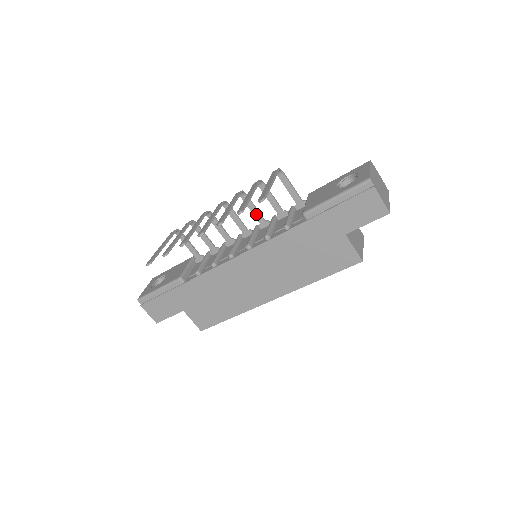
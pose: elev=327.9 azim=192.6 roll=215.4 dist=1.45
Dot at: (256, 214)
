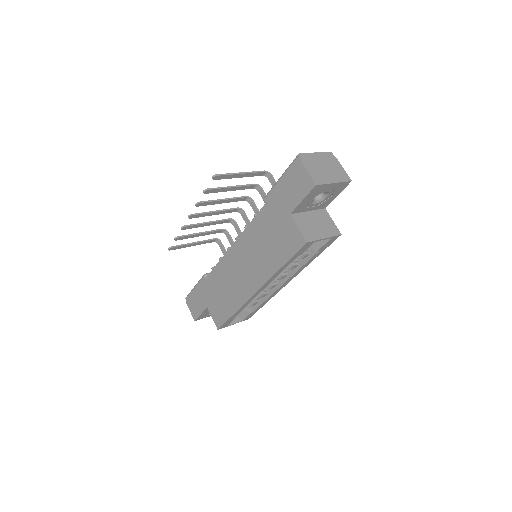
Dot at: occluded
